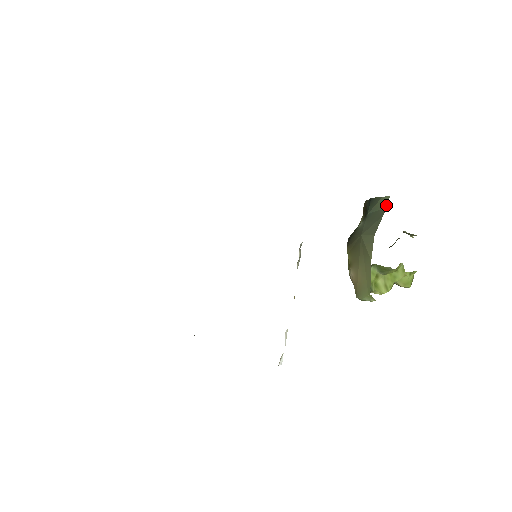
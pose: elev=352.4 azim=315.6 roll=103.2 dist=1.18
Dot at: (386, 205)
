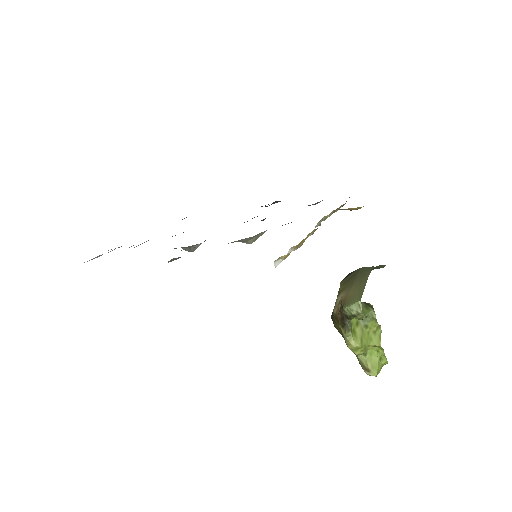
Dot at: (383, 267)
